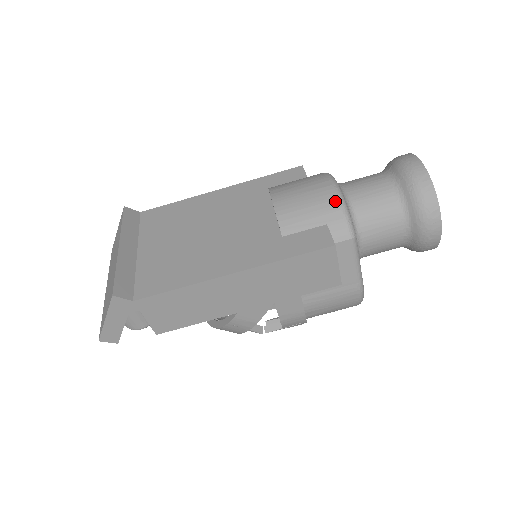
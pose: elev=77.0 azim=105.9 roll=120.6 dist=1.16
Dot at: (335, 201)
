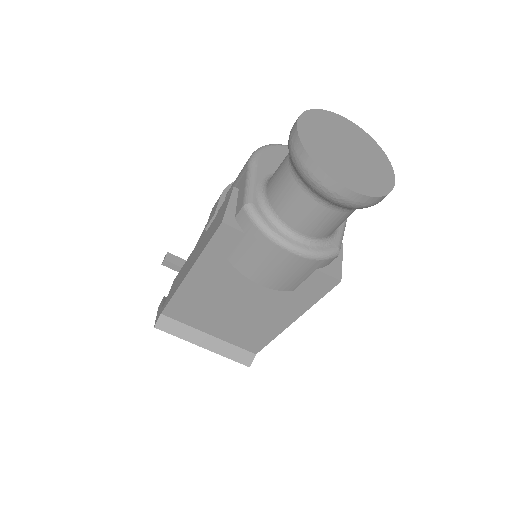
Dot at: (308, 261)
